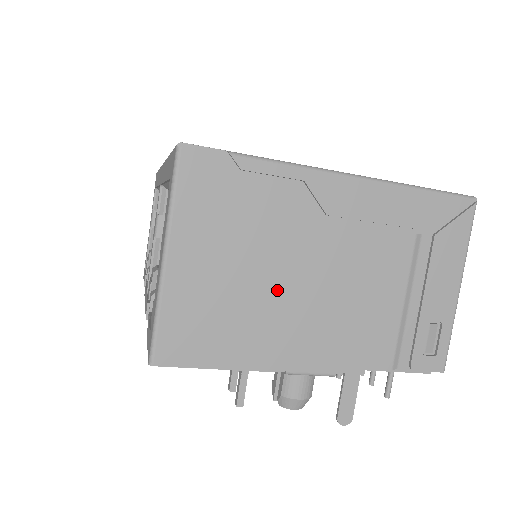
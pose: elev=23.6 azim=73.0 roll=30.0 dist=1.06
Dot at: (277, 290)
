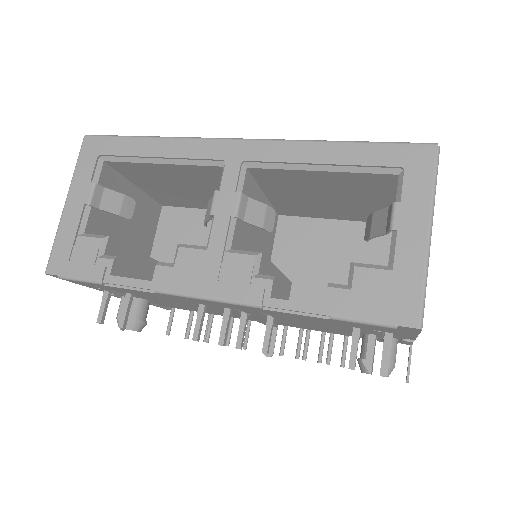
Dot at: occluded
